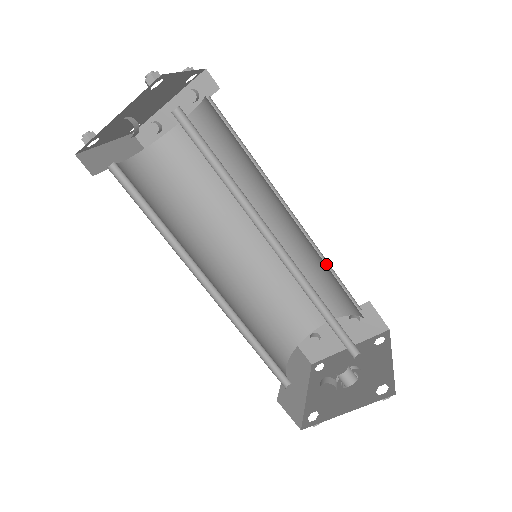
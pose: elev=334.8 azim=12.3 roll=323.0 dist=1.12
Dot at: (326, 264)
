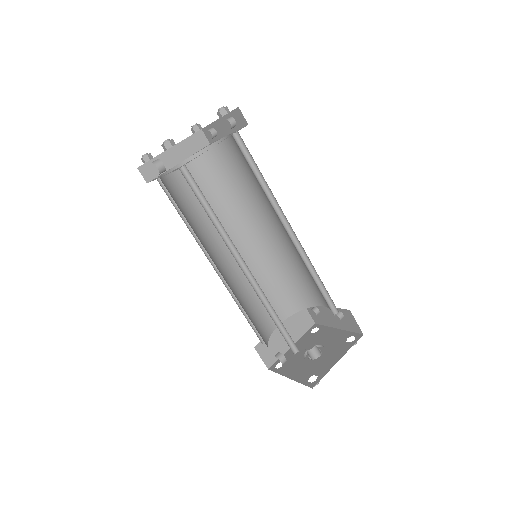
Dot at: (317, 274)
